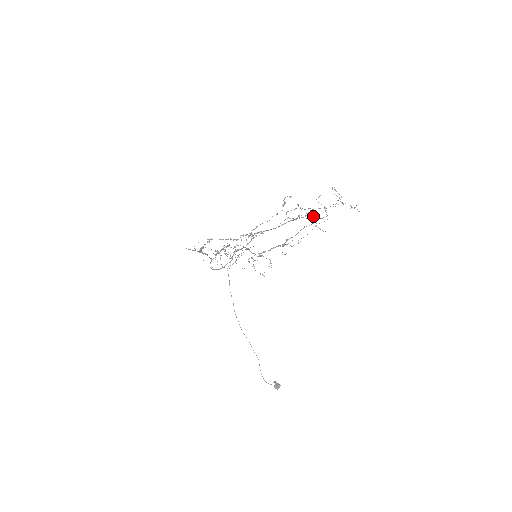
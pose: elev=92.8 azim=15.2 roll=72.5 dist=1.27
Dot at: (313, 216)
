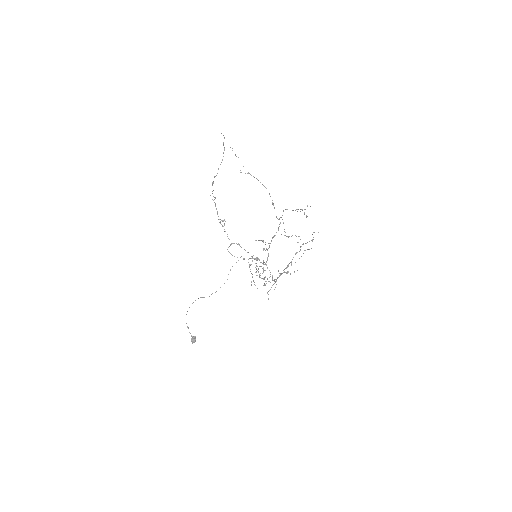
Dot at: occluded
